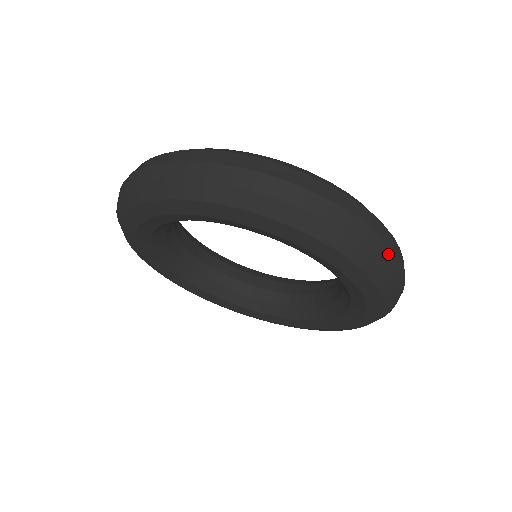
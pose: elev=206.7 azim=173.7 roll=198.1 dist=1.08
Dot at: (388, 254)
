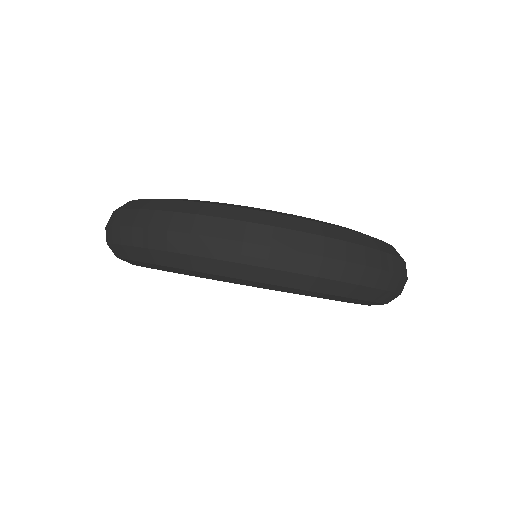
Dot at: (313, 263)
